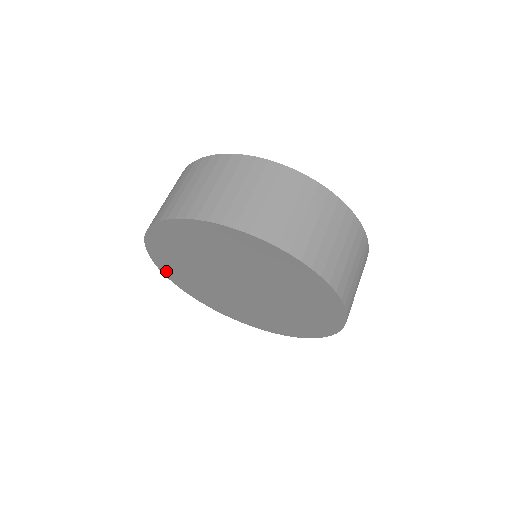
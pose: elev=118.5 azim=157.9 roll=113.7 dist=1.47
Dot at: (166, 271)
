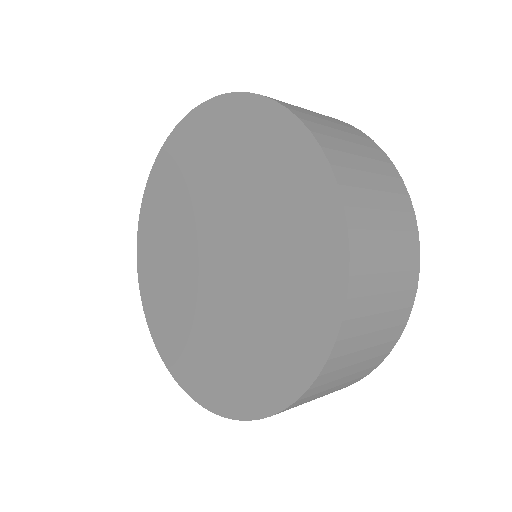
Dot at: (188, 382)
